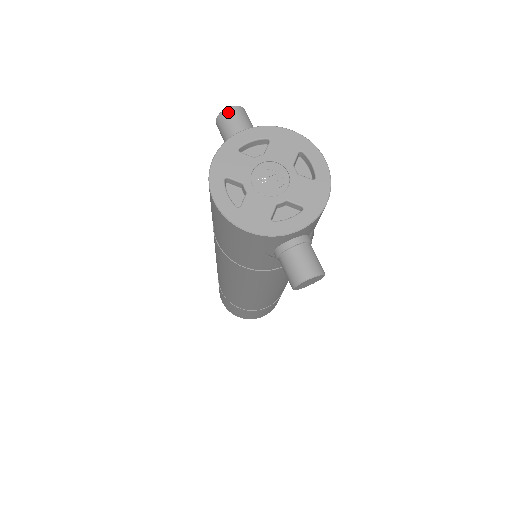
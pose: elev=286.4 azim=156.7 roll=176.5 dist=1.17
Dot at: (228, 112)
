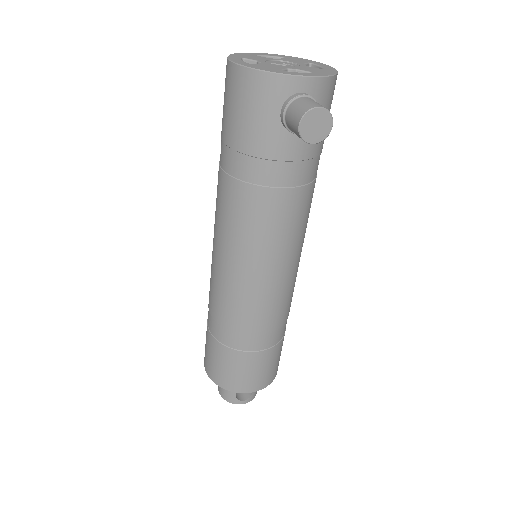
Dot at: occluded
